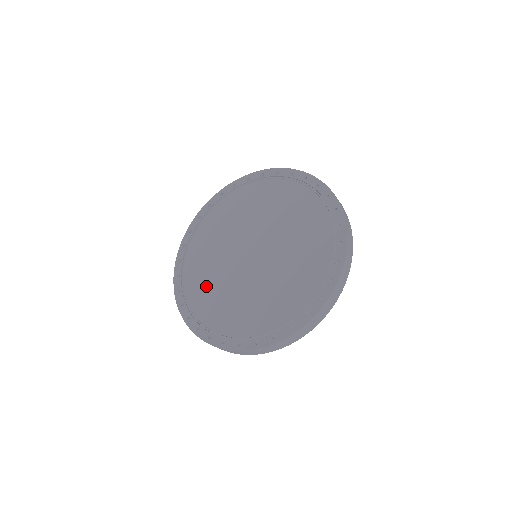
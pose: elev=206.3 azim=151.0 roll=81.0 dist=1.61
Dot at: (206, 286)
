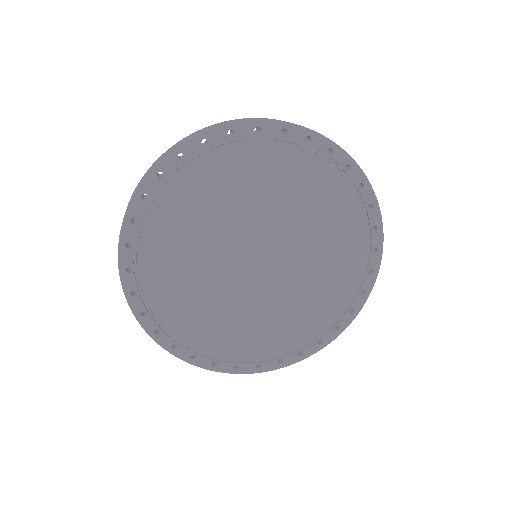
Dot at: (175, 264)
